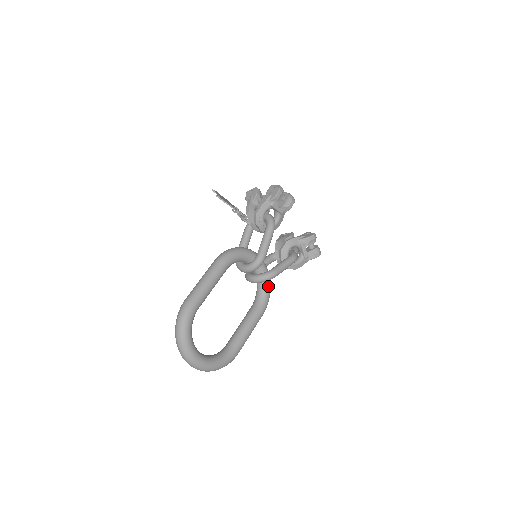
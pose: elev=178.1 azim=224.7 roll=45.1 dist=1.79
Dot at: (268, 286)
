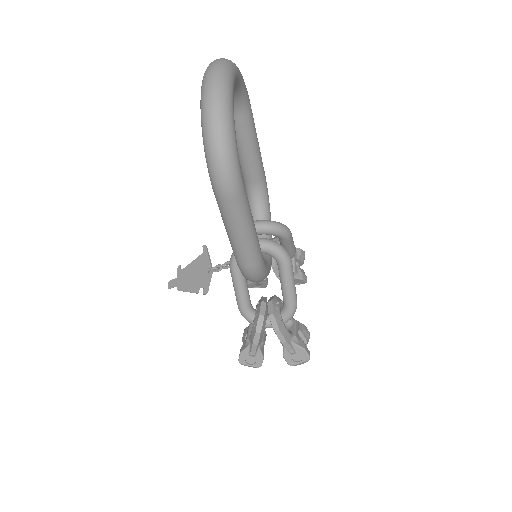
Dot at: (269, 267)
